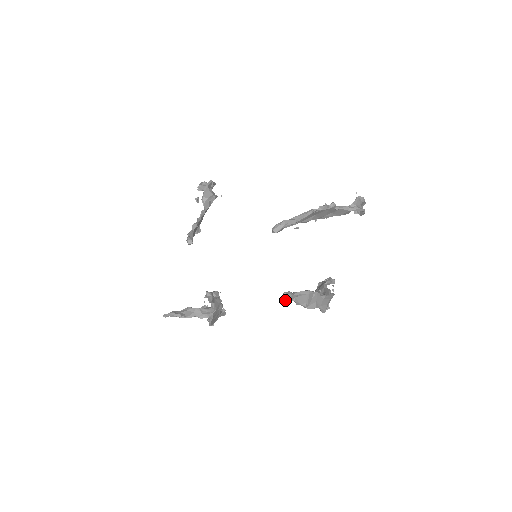
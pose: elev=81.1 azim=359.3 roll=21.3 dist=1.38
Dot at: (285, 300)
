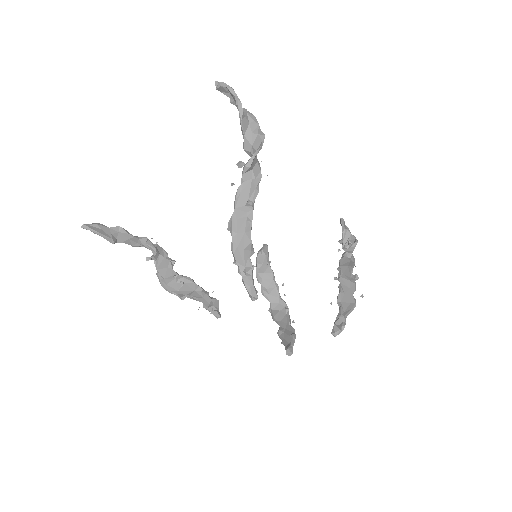
Dot at: occluded
